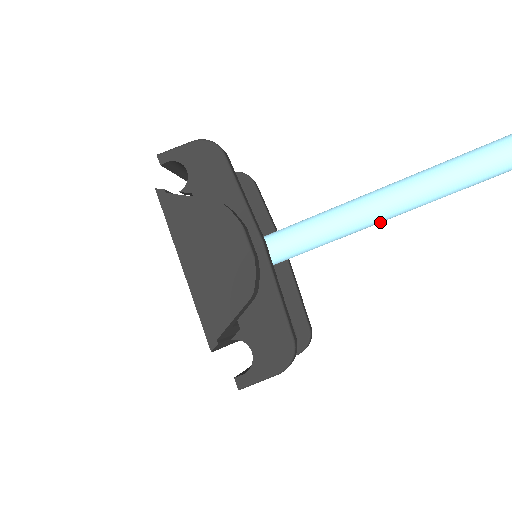
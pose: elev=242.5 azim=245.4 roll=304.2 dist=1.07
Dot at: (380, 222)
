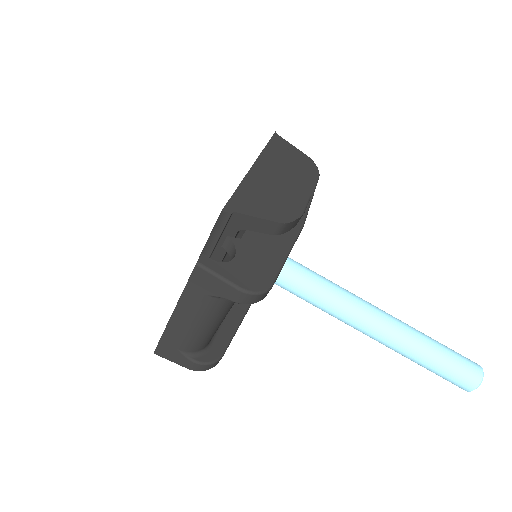
Dot at: (360, 326)
